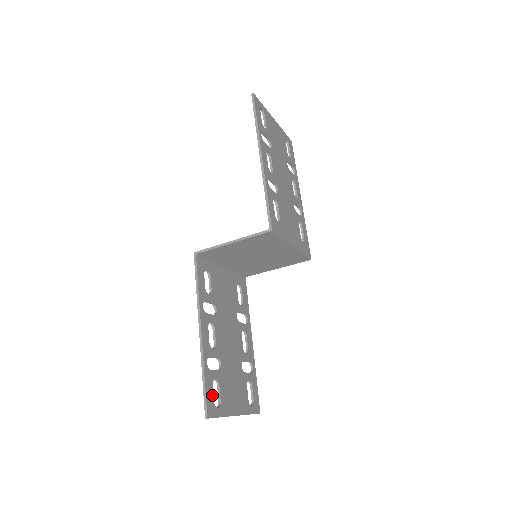
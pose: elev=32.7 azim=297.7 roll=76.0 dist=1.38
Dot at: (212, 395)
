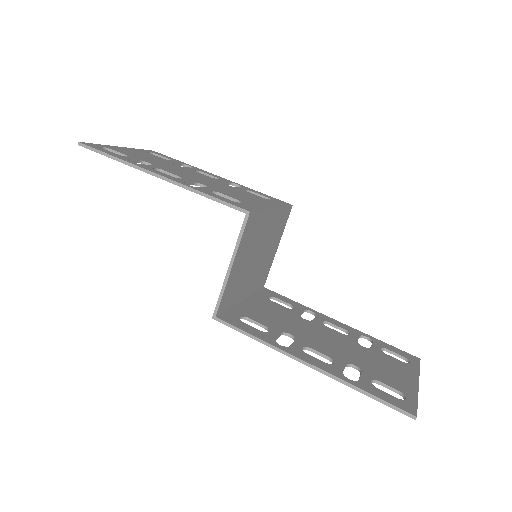
Dot at: (389, 396)
